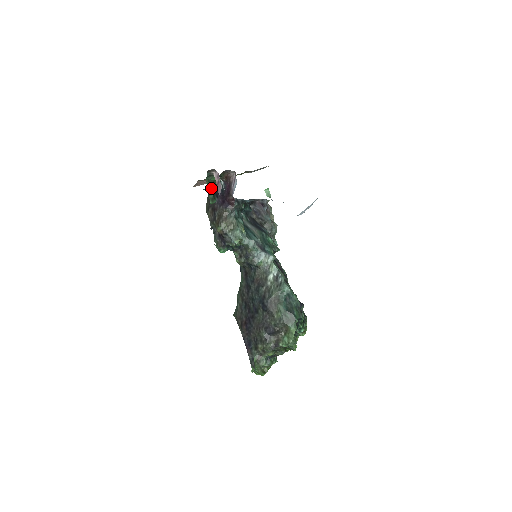
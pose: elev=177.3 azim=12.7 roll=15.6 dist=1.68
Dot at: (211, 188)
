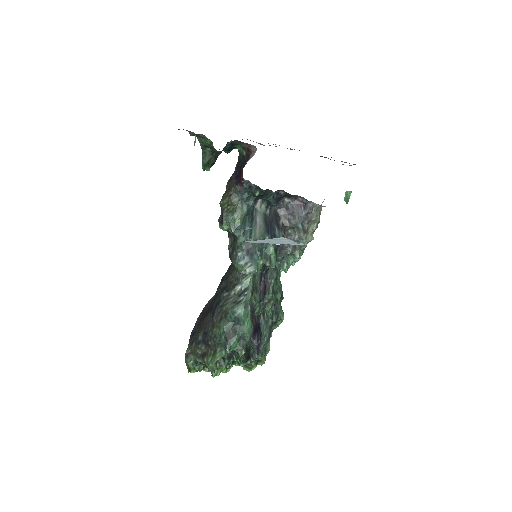
Dot at: (209, 152)
